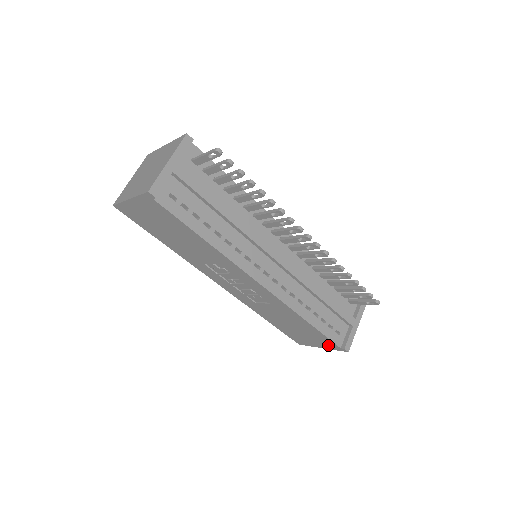
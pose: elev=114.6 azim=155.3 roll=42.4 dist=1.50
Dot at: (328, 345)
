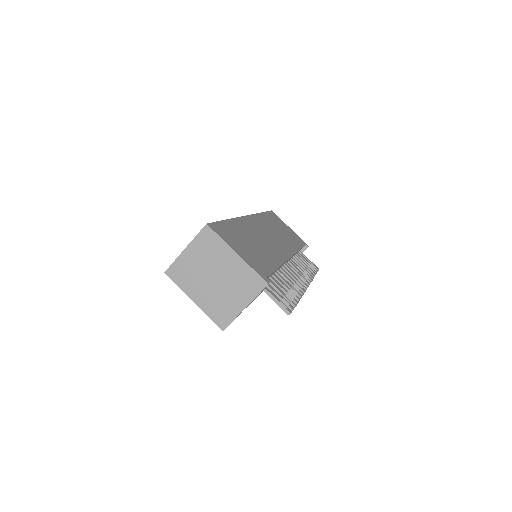
Dot at: occluded
